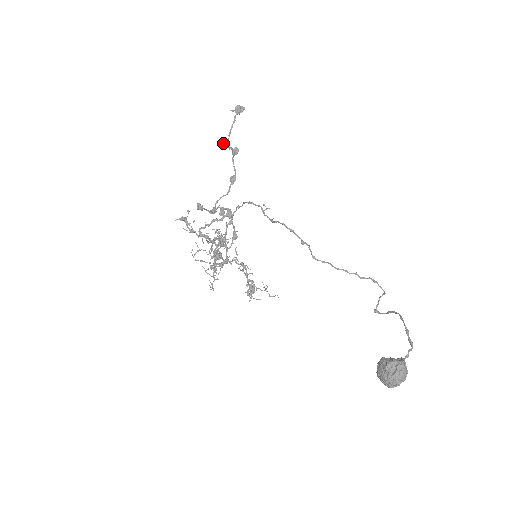
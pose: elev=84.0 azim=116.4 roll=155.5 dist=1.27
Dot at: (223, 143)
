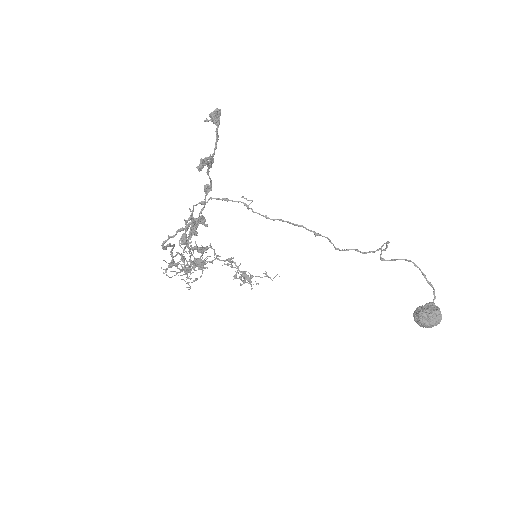
Dot at: (201, 164)
